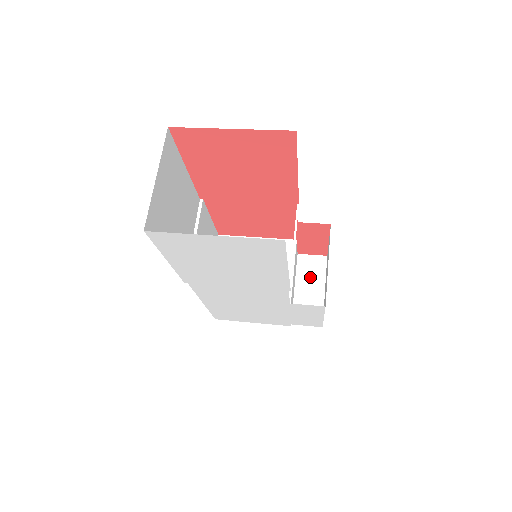
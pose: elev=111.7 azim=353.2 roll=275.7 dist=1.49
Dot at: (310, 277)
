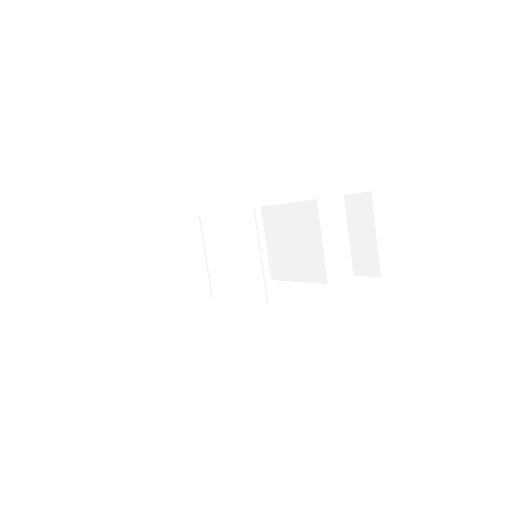
Dot at: (360, 221)
